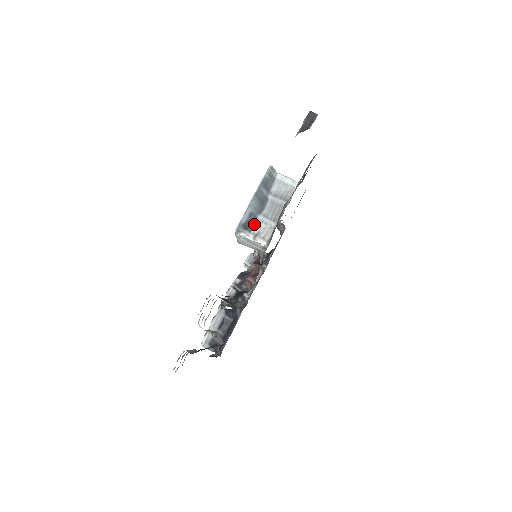
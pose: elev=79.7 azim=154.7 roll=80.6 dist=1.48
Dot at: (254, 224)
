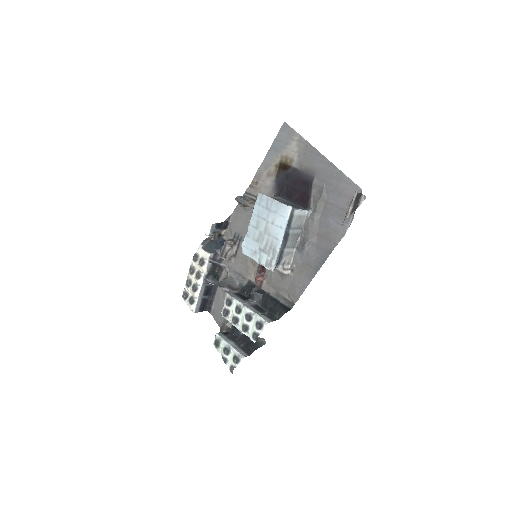
Dot at: (282, 257)
